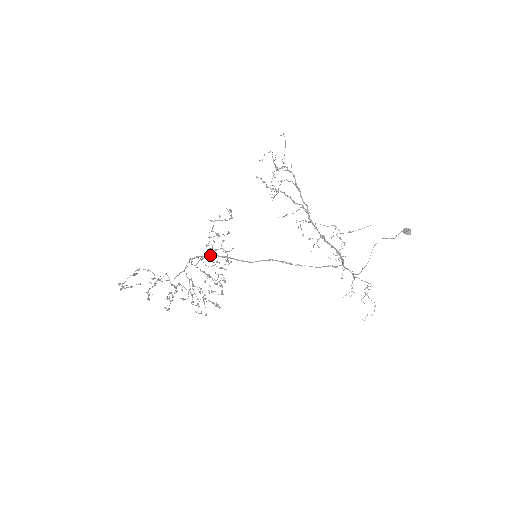
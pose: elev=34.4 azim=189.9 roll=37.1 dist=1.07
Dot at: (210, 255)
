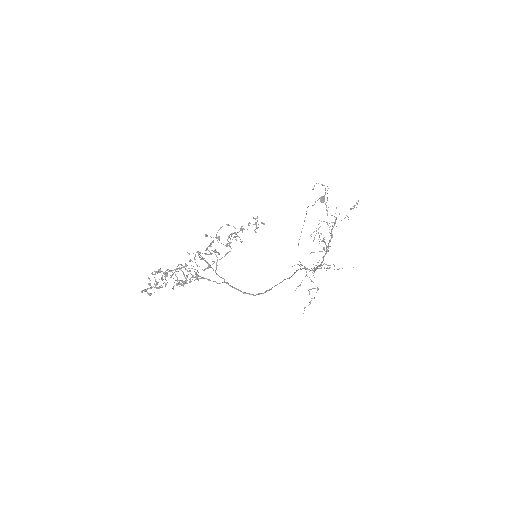
Dot at: (257, 294)
